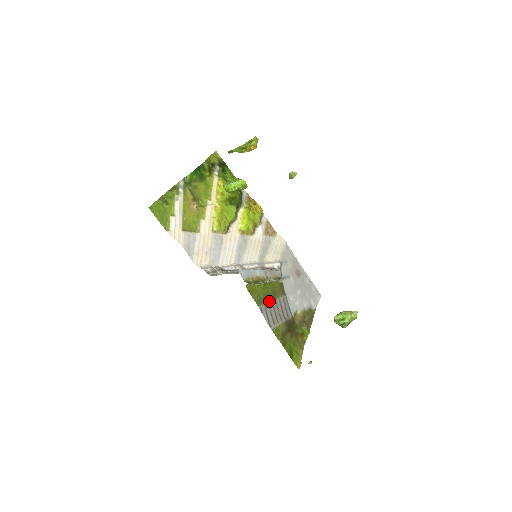
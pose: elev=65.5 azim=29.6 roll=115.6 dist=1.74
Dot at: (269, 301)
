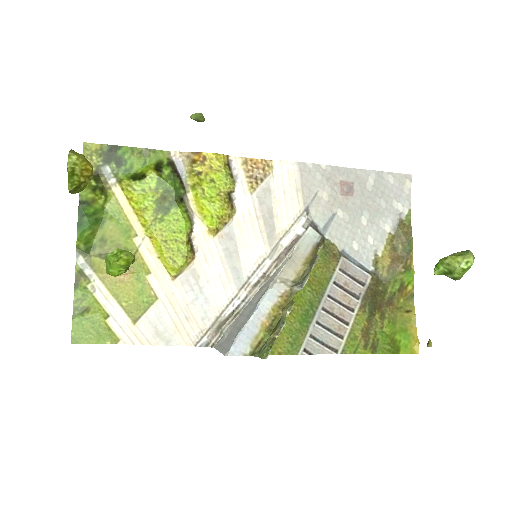
Dot at: (314, 314)
